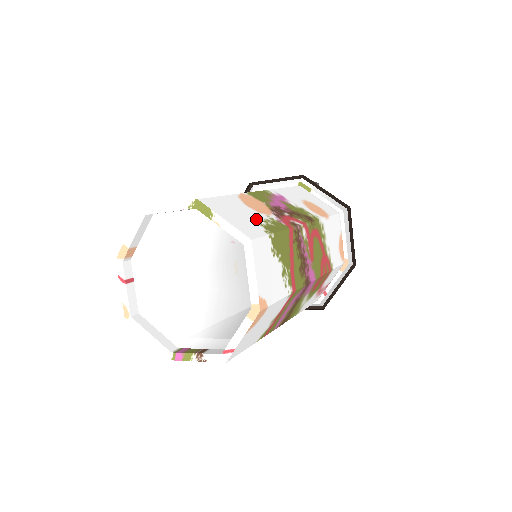
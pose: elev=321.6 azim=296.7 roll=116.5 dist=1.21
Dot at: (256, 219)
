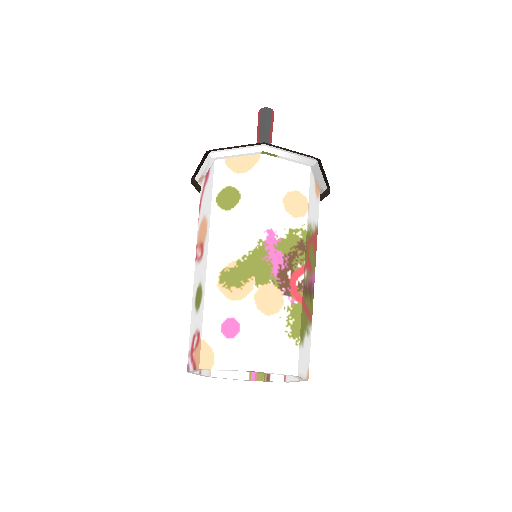
Dot at: (283, 332)
